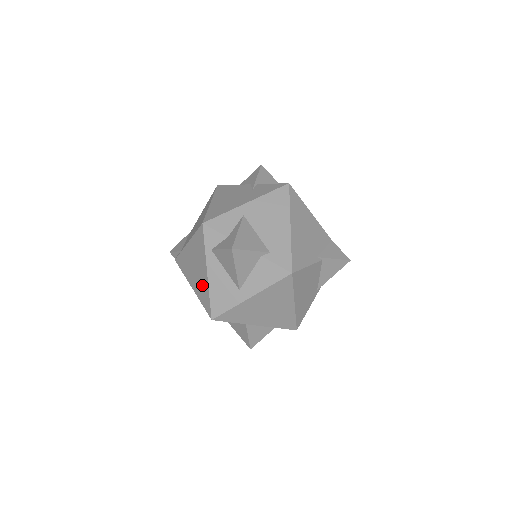
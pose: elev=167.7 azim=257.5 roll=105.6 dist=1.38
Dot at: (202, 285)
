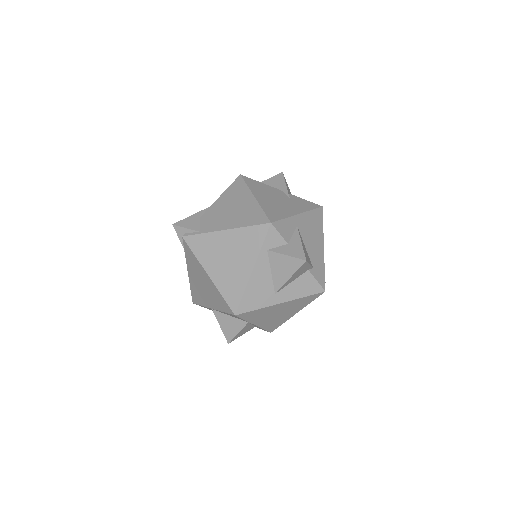
Dot at: (234, 278)
